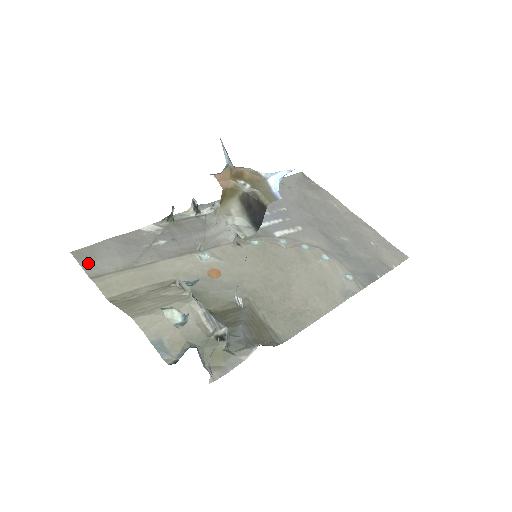
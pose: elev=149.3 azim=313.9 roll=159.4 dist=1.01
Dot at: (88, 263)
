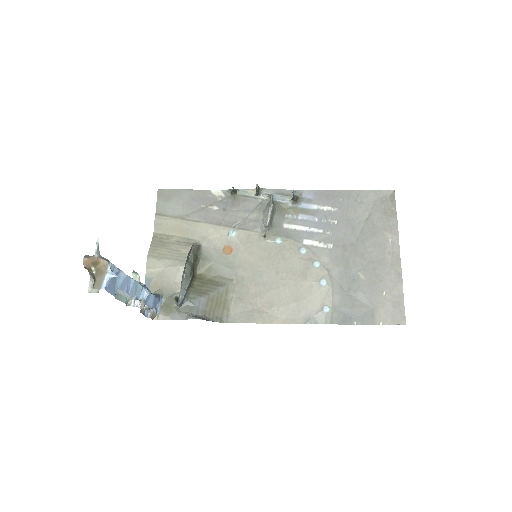
Dot at: (161, 202)
